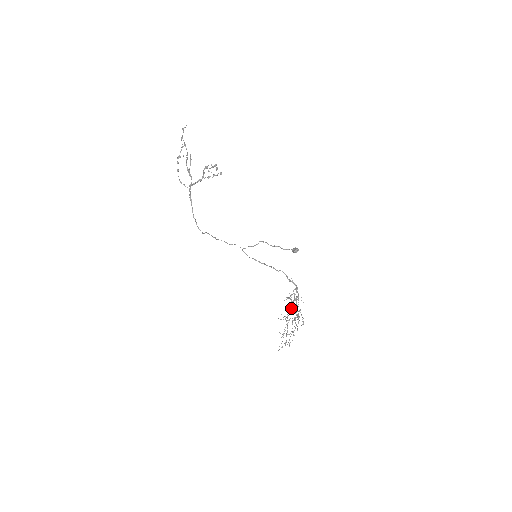
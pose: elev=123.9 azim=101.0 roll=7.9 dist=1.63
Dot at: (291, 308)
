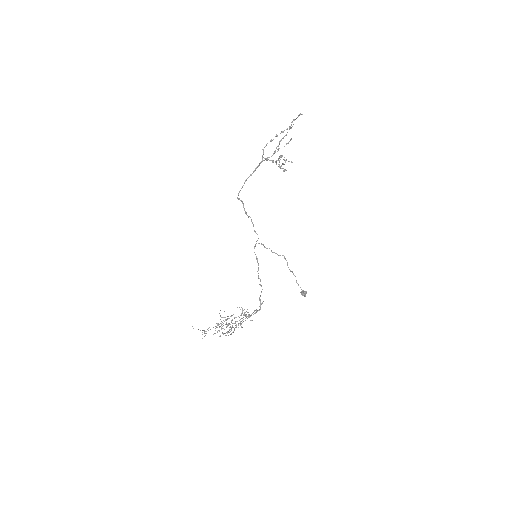
Dot at: (236, 317)
